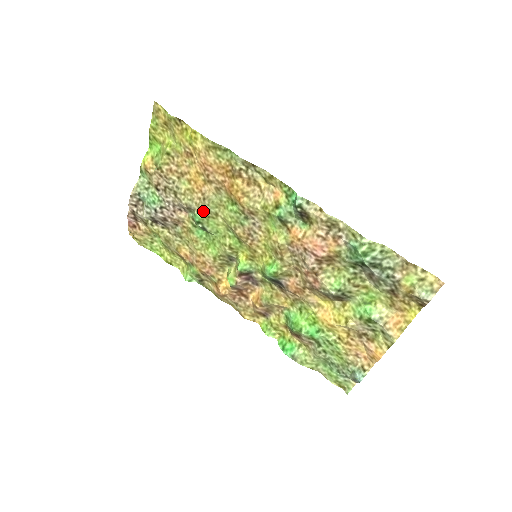
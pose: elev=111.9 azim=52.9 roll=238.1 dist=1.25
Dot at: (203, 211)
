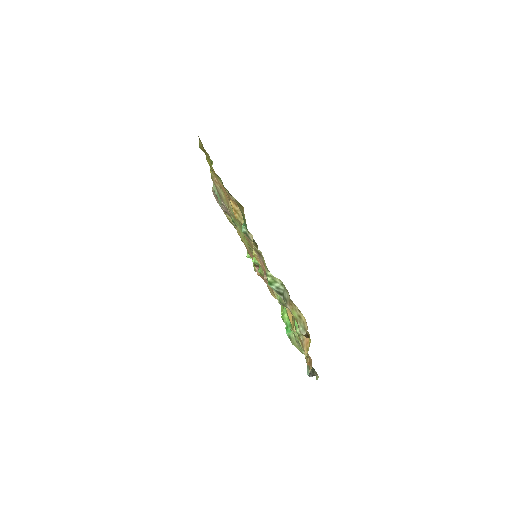
Dot at: (231, 215)
